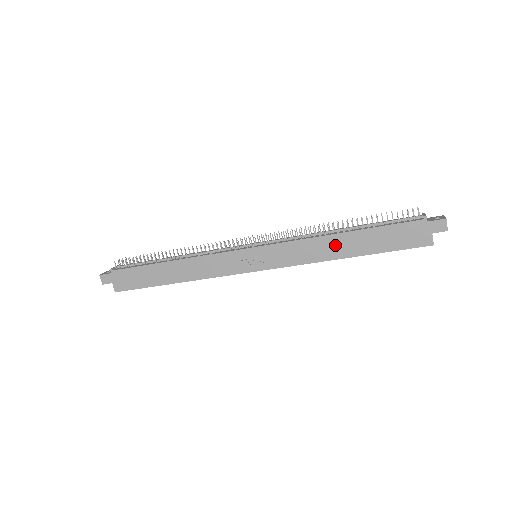
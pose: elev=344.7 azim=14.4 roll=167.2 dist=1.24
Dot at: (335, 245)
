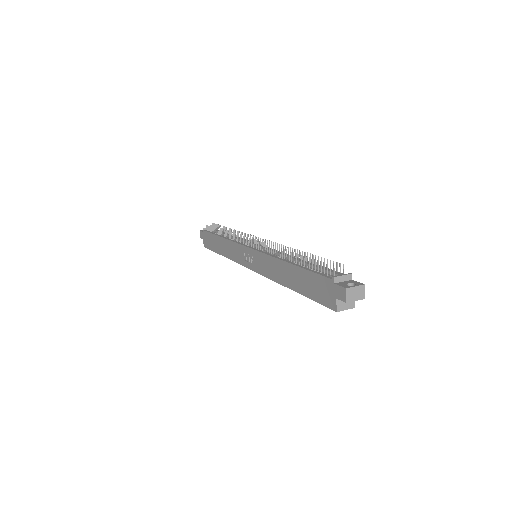
Dot at: (283, 272)
